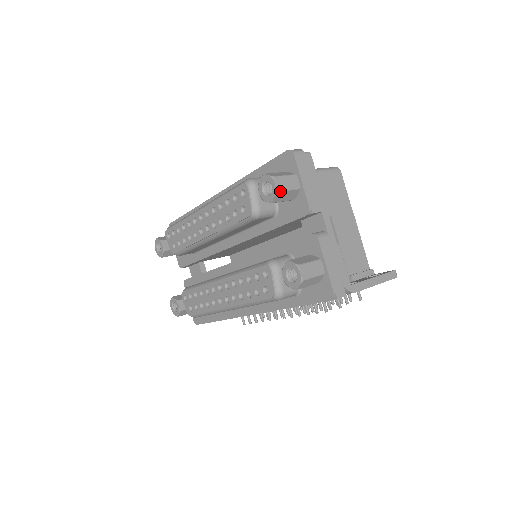
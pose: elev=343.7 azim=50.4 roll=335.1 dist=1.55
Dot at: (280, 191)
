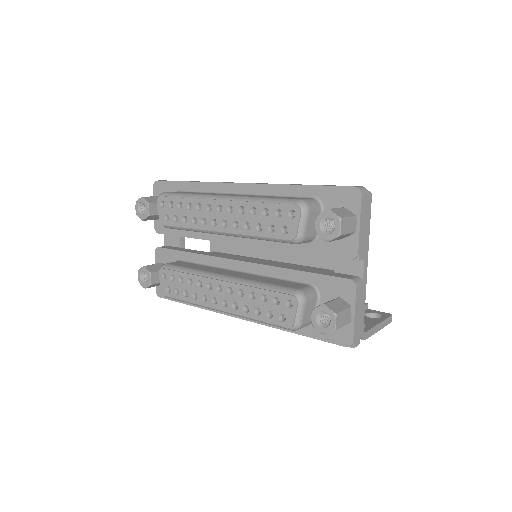
Dot at: (342, 235)
